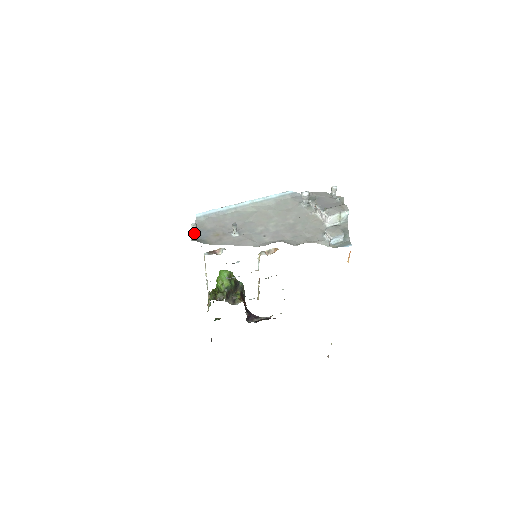
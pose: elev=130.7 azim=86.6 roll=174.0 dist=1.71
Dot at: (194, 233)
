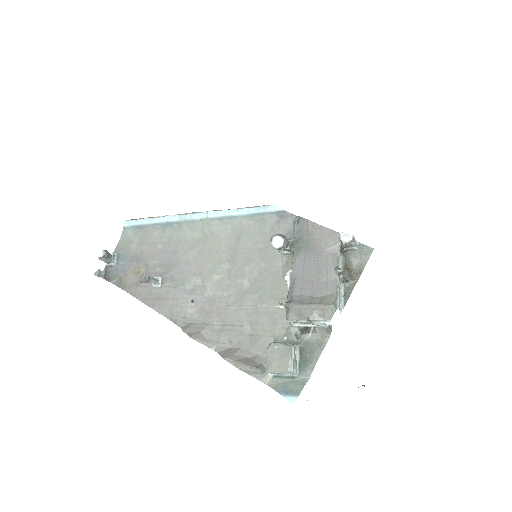
Dot at: (109, 262)
